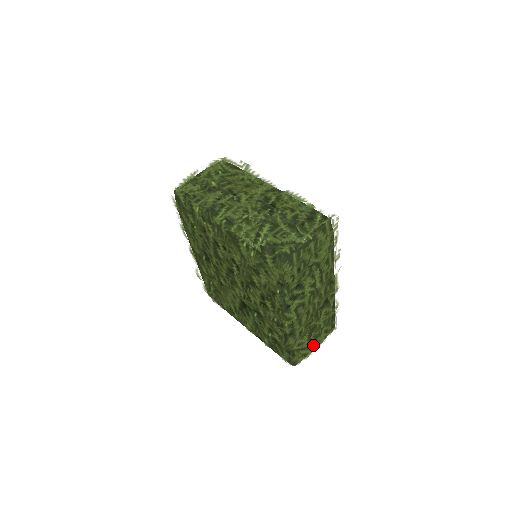
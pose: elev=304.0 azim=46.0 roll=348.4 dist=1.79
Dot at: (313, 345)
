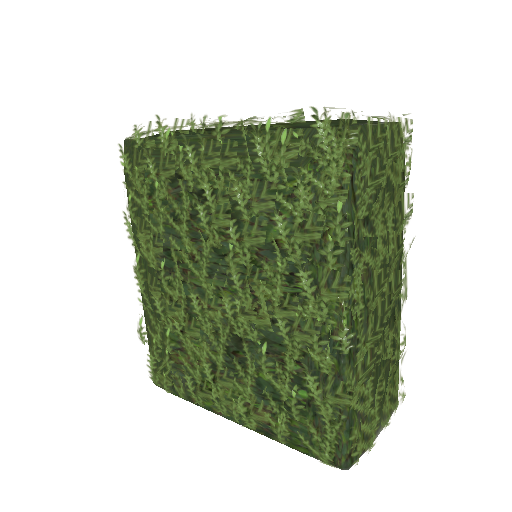
Dot at: (378, 416)
